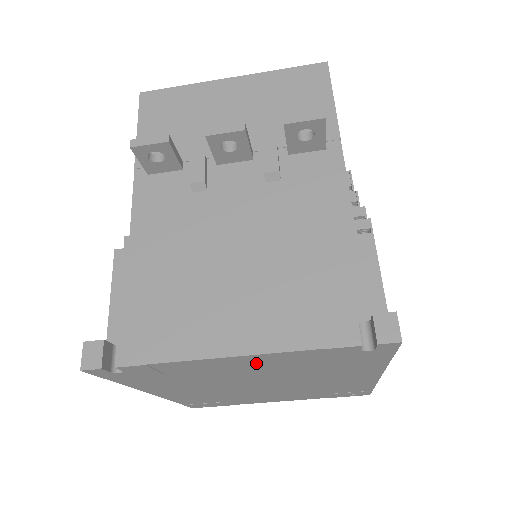
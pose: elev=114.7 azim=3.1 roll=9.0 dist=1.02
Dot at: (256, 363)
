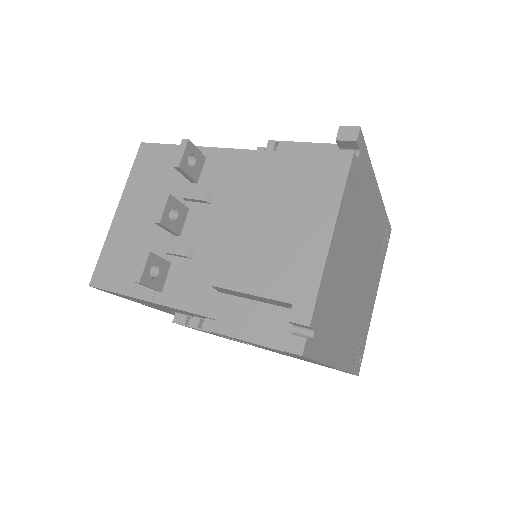
Dot at: (342, 235)
